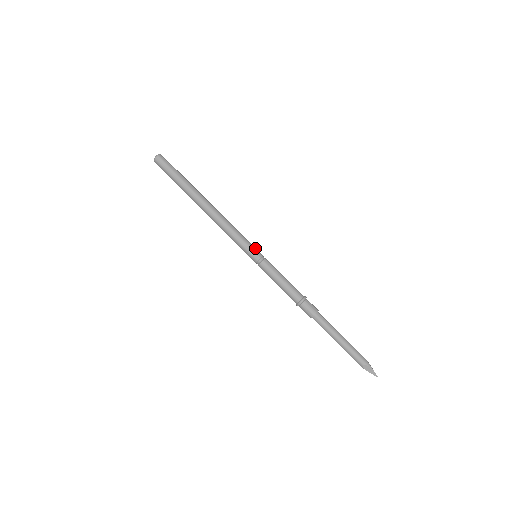
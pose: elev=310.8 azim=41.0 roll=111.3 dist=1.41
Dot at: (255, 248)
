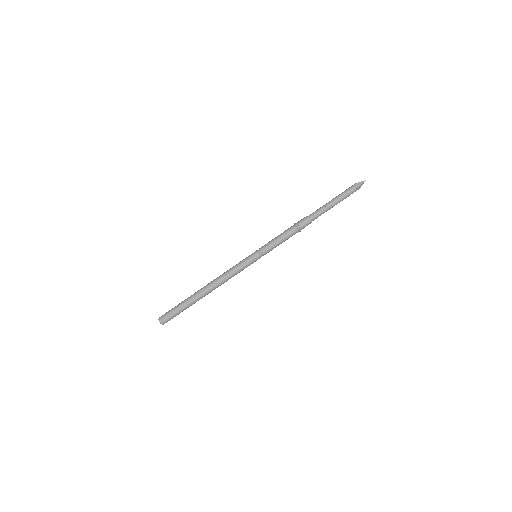
Dot at: (250, 255)
